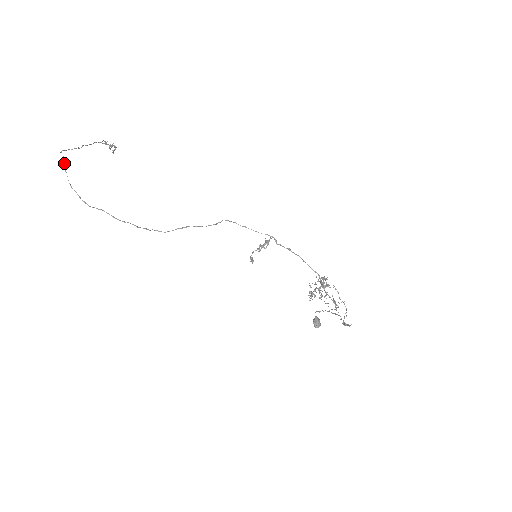
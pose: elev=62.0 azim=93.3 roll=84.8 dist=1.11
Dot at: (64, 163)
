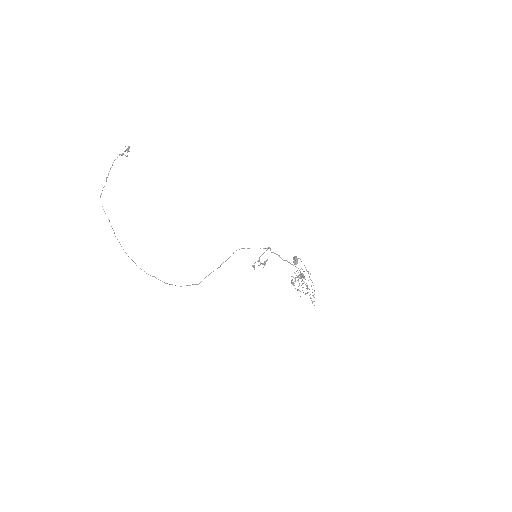
Dot at: occluded
